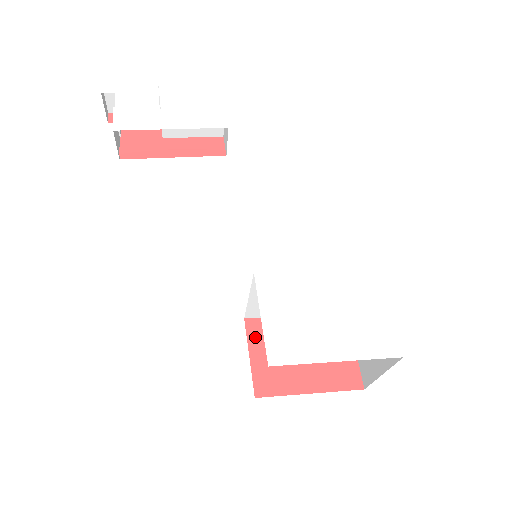
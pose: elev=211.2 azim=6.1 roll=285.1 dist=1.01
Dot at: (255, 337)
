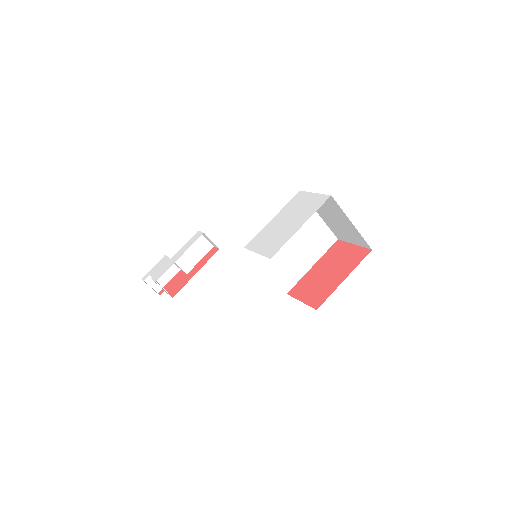
Dot at: (298, 293)
